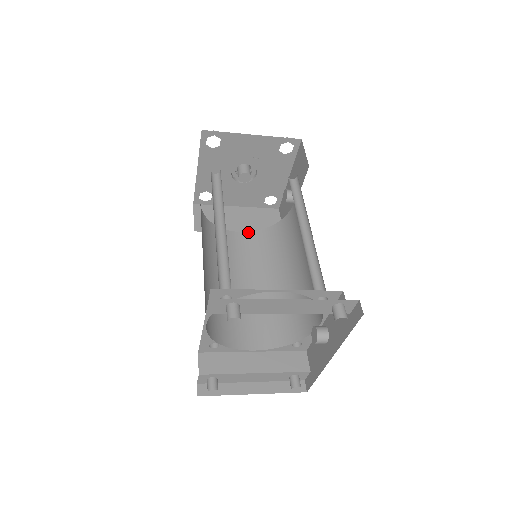
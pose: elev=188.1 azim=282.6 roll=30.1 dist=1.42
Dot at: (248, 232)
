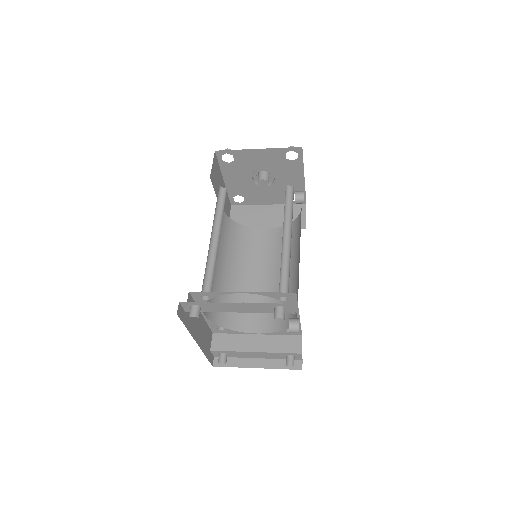
Dot at: (272, 229)
